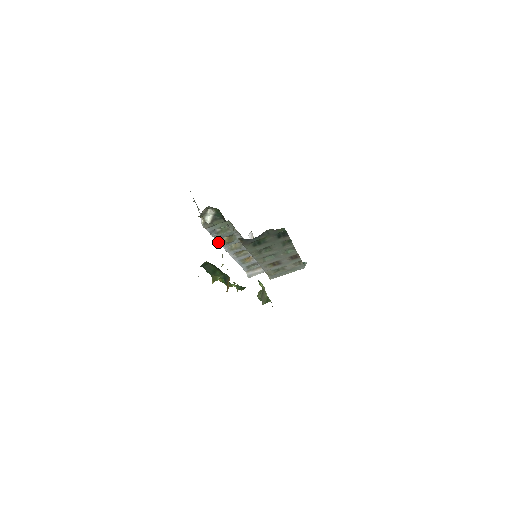
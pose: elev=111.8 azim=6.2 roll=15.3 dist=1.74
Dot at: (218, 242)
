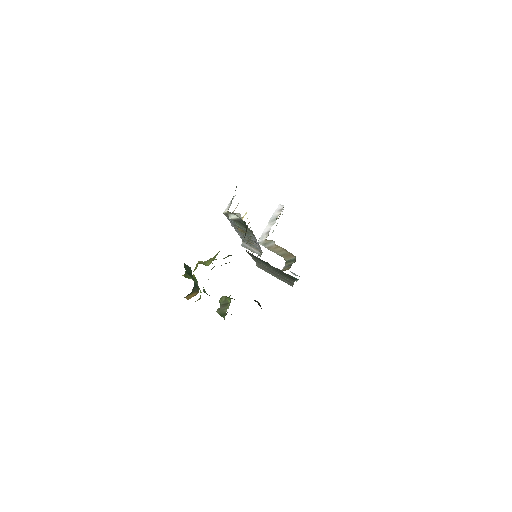
Dot at: occluded
